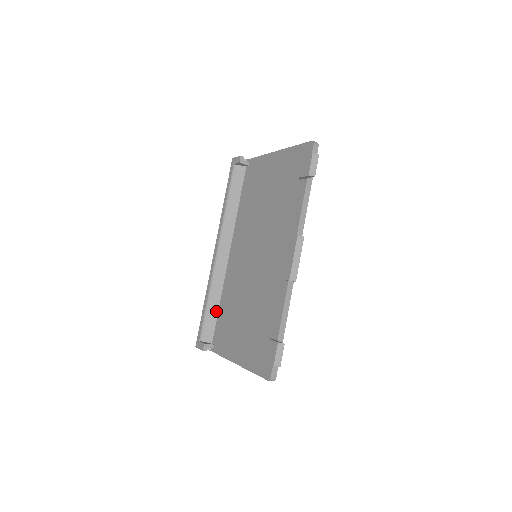
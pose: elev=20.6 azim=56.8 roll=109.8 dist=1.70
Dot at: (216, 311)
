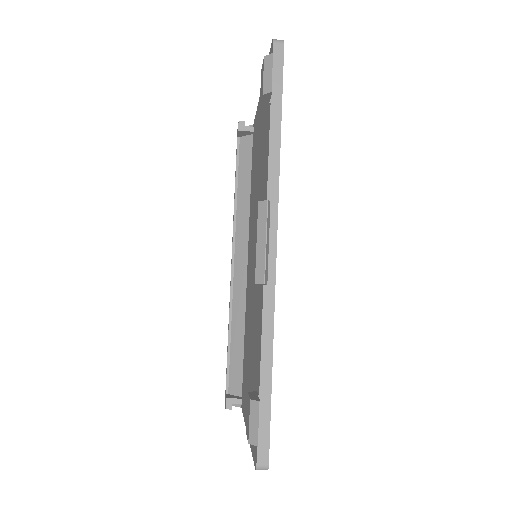
Dot at: (241, 348)
